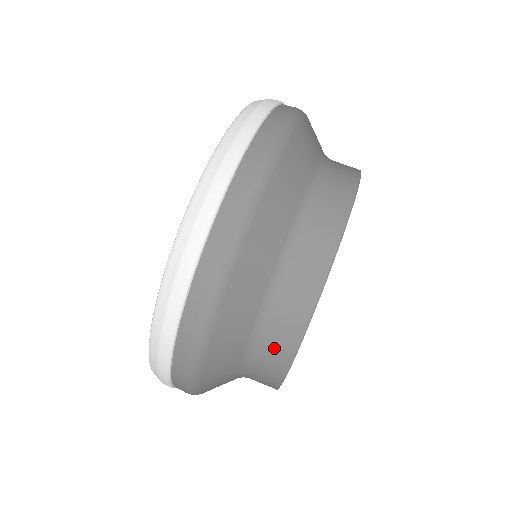
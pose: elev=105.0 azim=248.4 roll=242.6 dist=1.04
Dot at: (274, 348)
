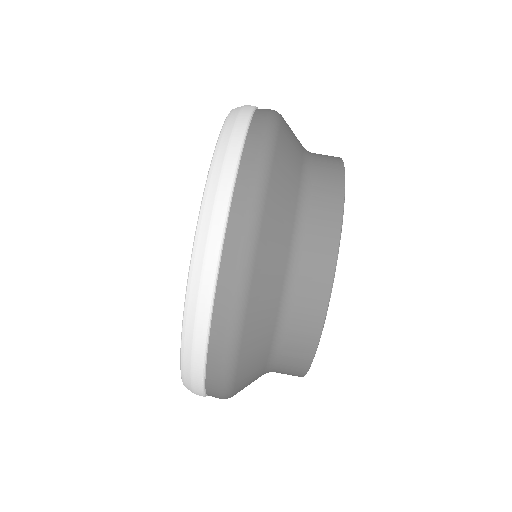
Dot at: (316, 254)
